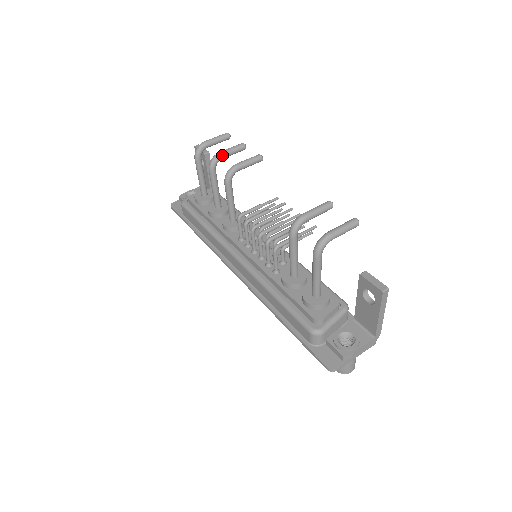
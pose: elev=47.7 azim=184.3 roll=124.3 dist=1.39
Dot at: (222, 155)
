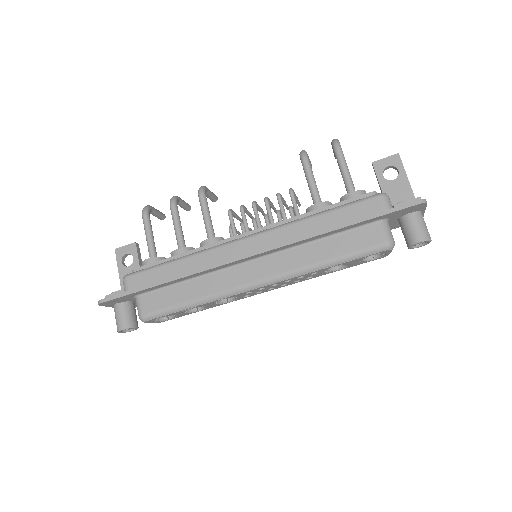
Dot at: (179, 197)
